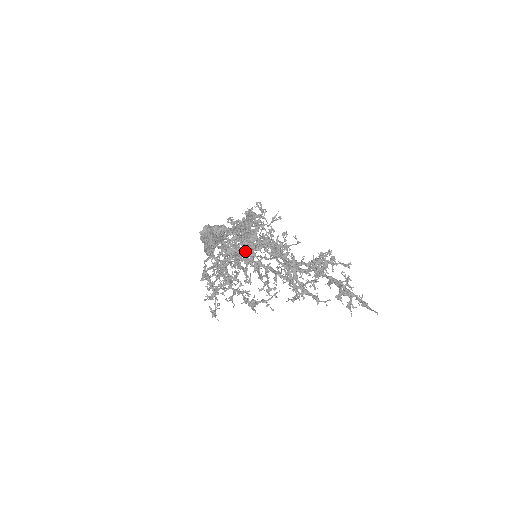
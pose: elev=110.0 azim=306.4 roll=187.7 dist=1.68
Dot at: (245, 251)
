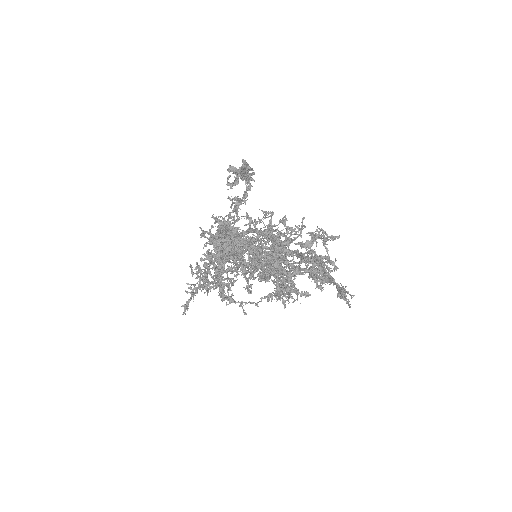
Dot at: (230, 200)
